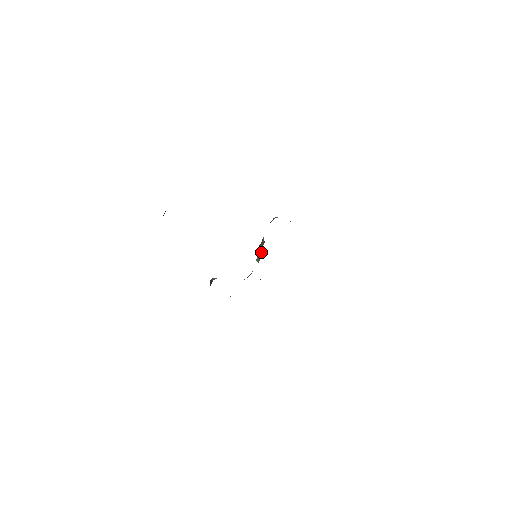
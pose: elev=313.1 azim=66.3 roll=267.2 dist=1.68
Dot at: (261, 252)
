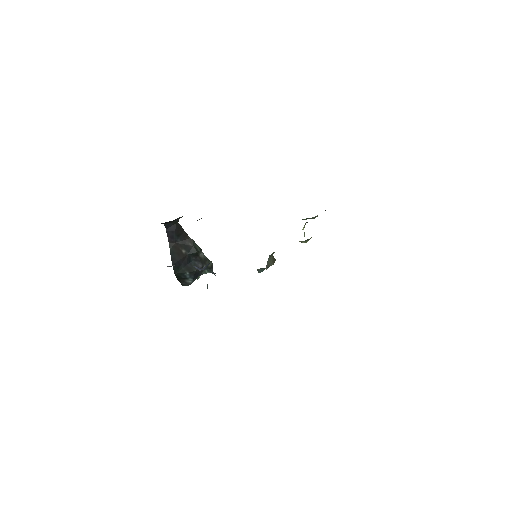
Dot at: occluded
